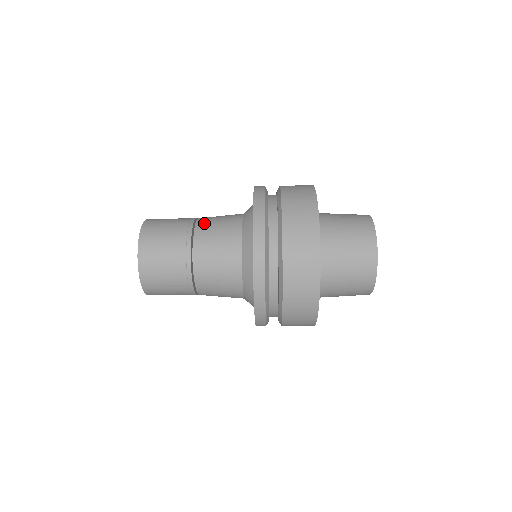
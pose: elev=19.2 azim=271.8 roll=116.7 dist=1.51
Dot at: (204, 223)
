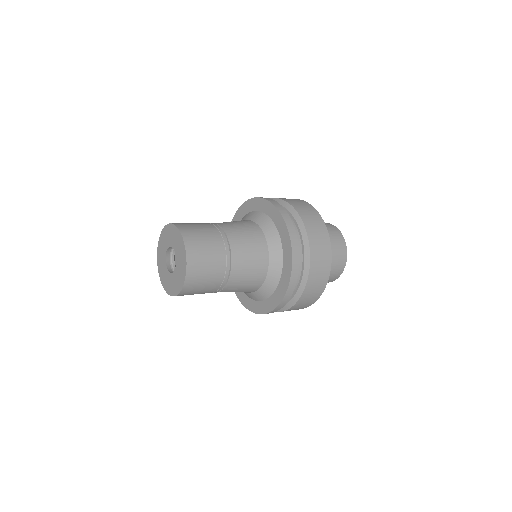
Dot at: (223, 223)
